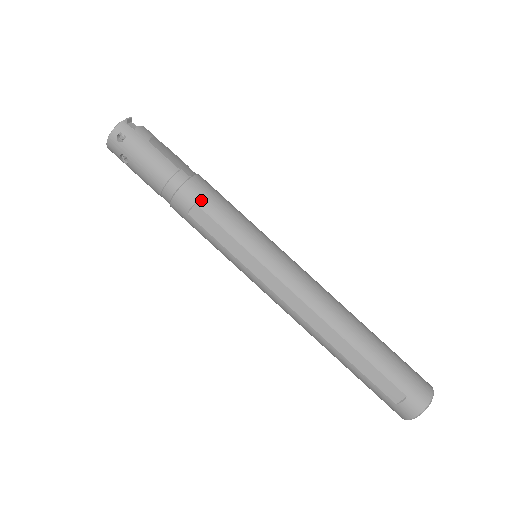
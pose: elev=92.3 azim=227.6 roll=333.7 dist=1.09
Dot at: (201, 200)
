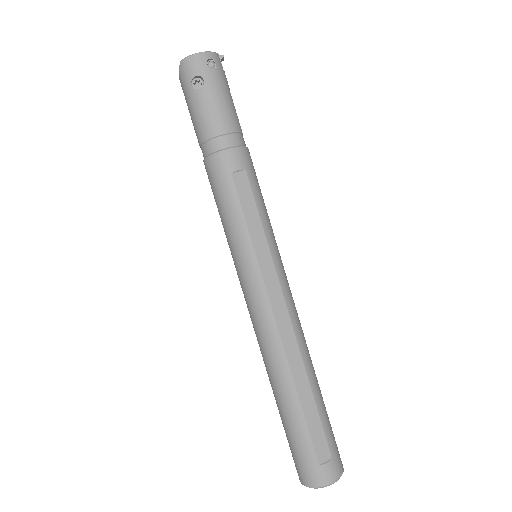
Dot at: (251, 171)
